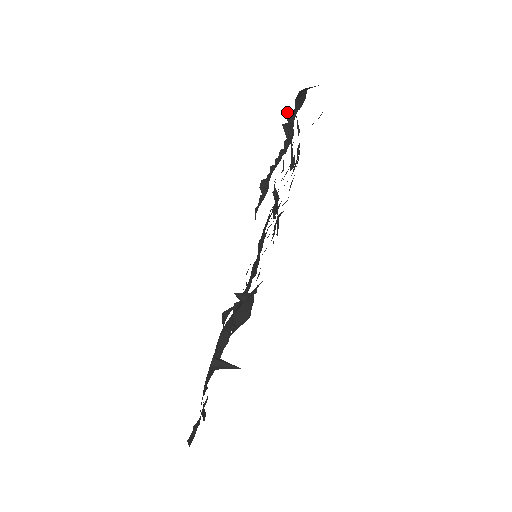
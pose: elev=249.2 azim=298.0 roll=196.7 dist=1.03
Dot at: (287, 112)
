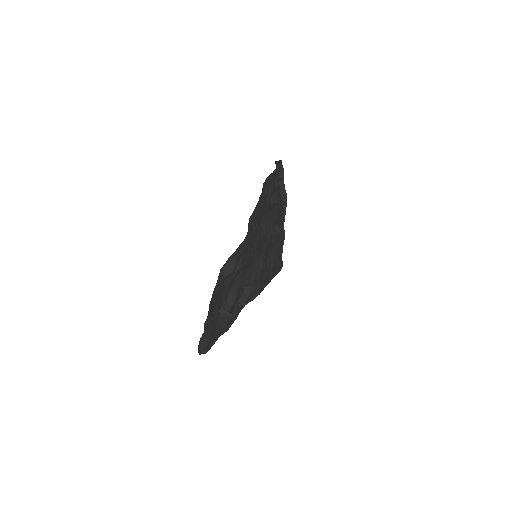
Dot at: occluded
